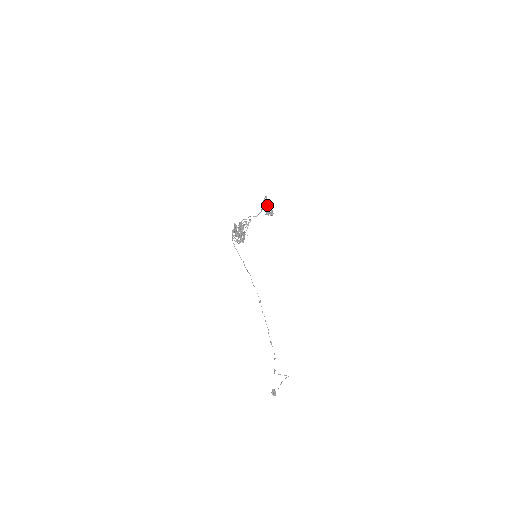
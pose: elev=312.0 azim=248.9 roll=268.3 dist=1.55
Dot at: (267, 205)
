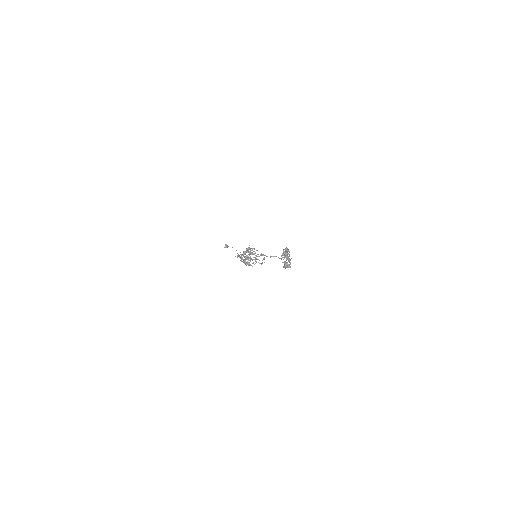
Dot at: occluded
